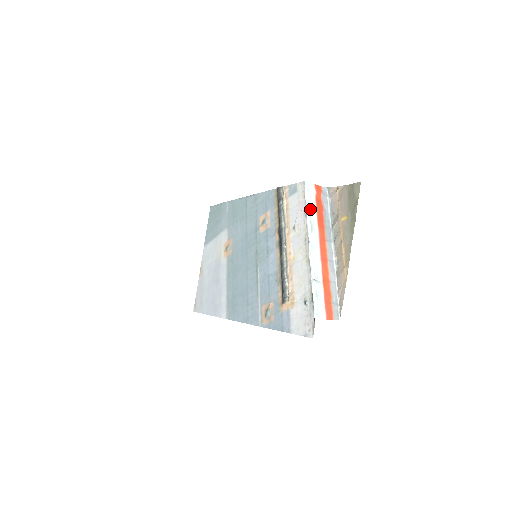
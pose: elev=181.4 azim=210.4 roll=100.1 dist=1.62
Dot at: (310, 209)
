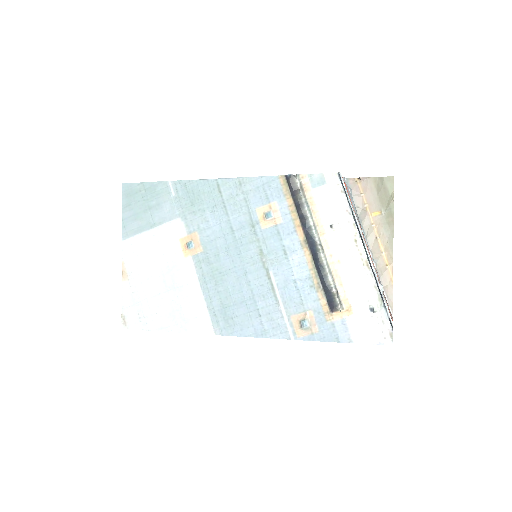
Dot at: (352, 206)
